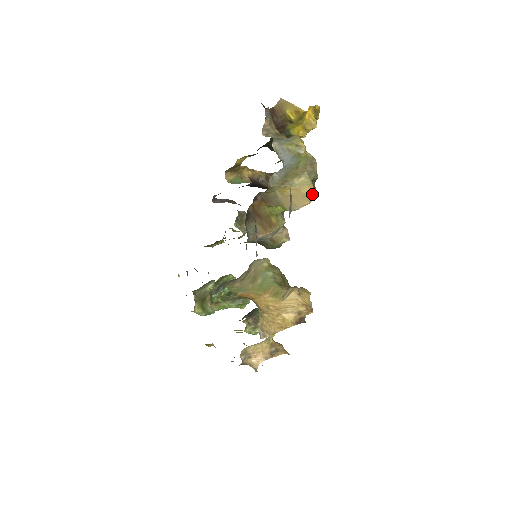
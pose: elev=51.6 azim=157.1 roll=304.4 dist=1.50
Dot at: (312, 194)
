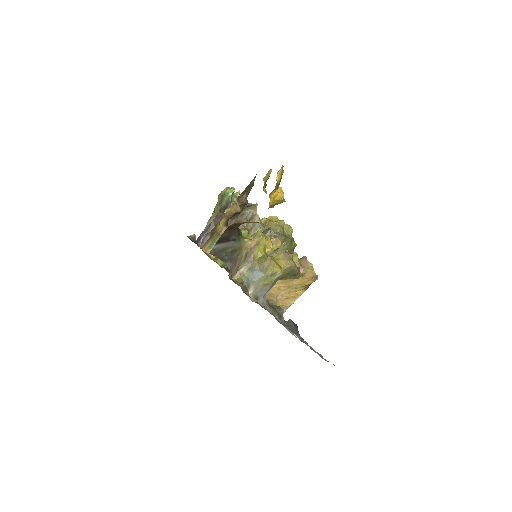
Dot at: (298, 278)
